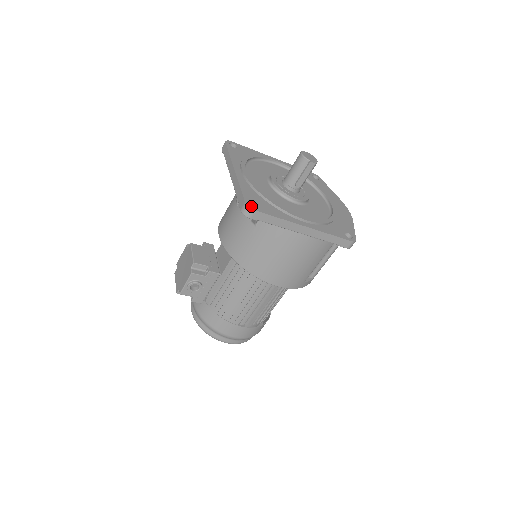
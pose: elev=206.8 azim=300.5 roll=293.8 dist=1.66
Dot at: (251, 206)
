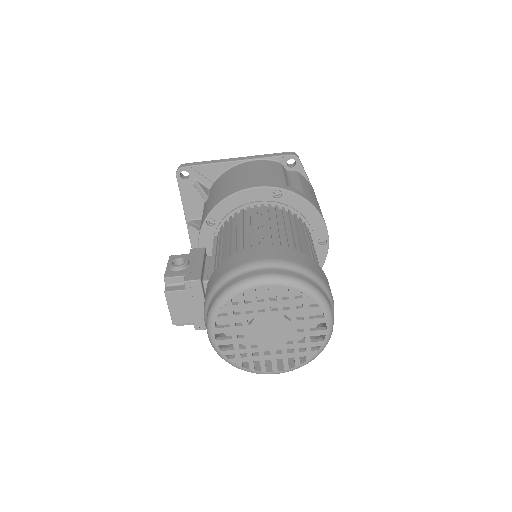
Dot at: occluded
